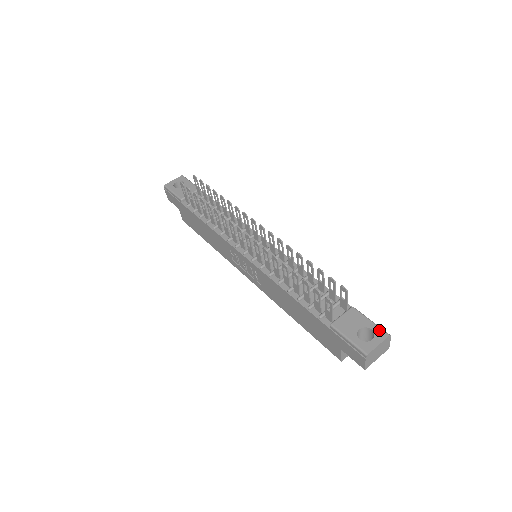
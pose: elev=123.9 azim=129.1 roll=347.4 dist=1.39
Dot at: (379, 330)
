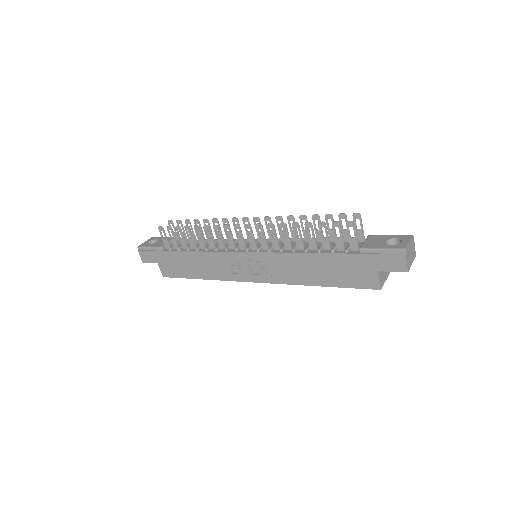
Dot at: (402, 236)
